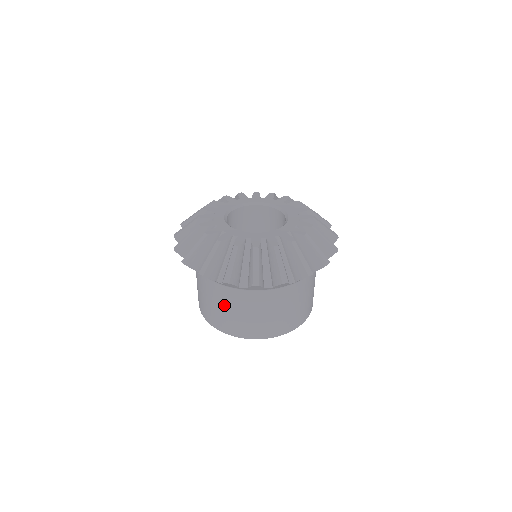
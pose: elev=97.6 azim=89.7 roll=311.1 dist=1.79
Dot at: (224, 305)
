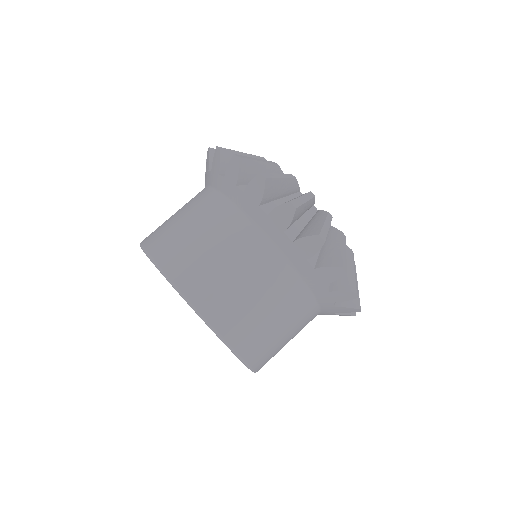
Dot at: (189, 215)
